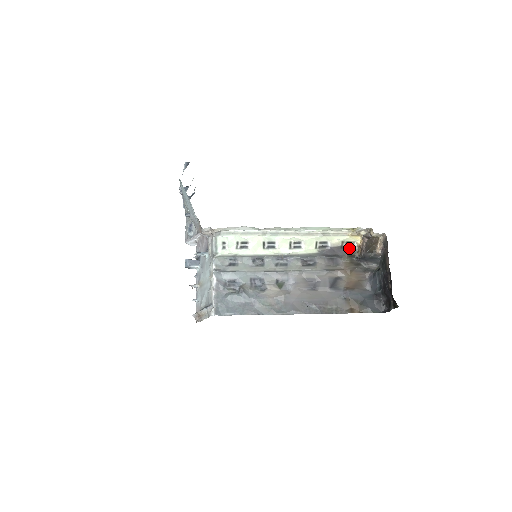
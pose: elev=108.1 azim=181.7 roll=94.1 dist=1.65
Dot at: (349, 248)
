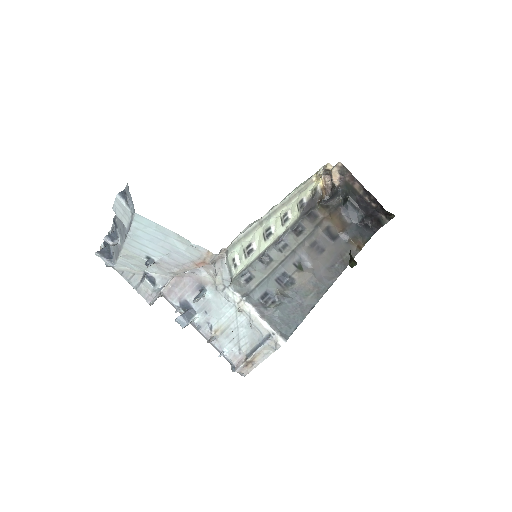
Dot at: (316, 195)
